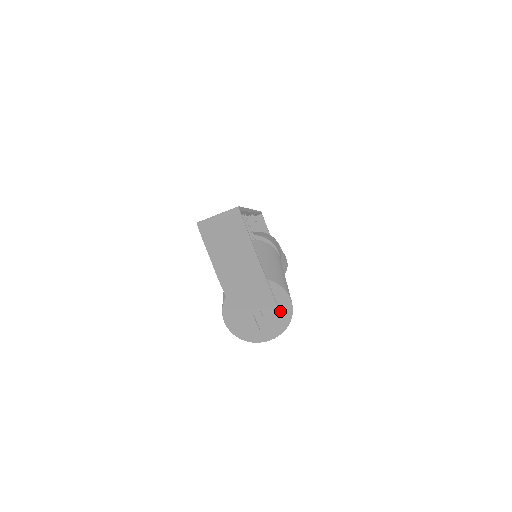
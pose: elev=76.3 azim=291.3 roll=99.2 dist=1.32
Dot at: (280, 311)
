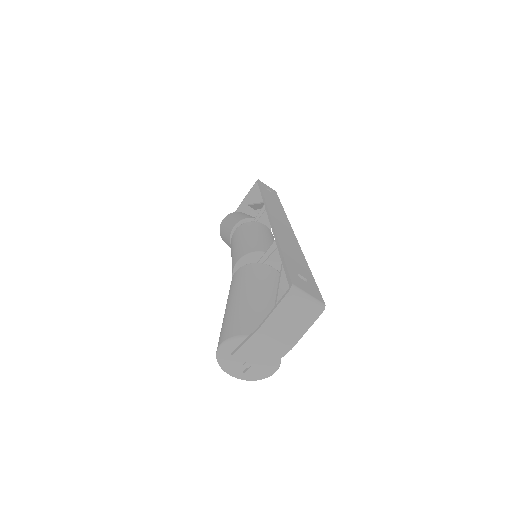
Dot at: occluded
